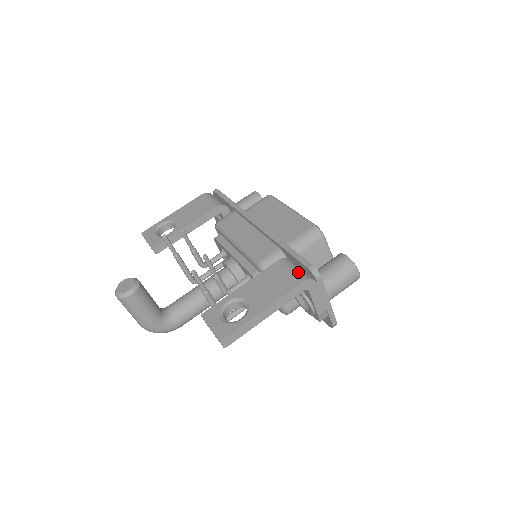
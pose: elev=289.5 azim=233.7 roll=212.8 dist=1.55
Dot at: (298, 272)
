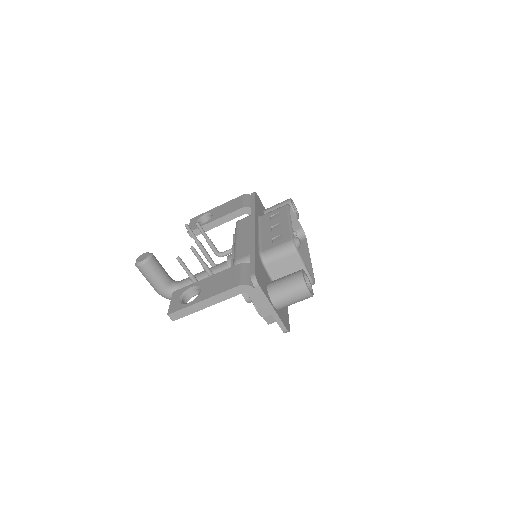
Dot at: (244, 277)
